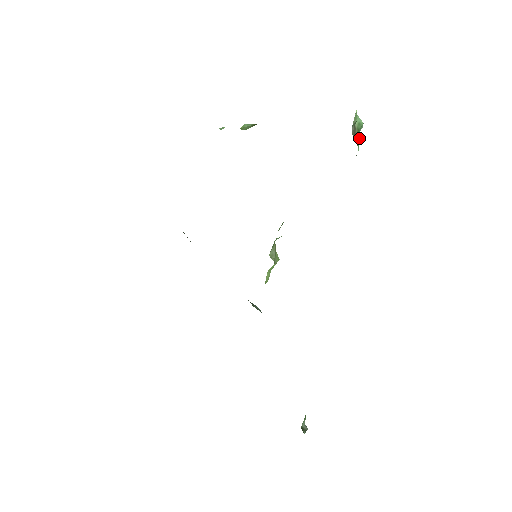
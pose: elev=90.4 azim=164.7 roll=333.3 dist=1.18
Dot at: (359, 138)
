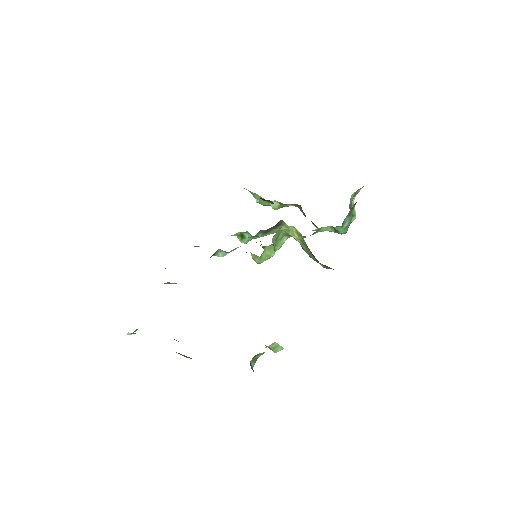
Dot at: occluded
